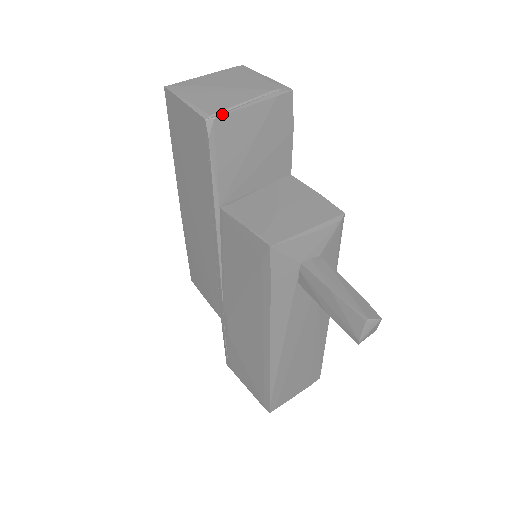
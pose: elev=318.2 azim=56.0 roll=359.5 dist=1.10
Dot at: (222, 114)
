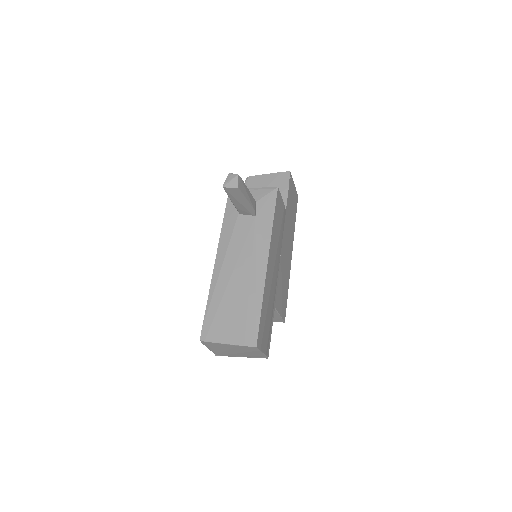
Dot at: (253, 176)
